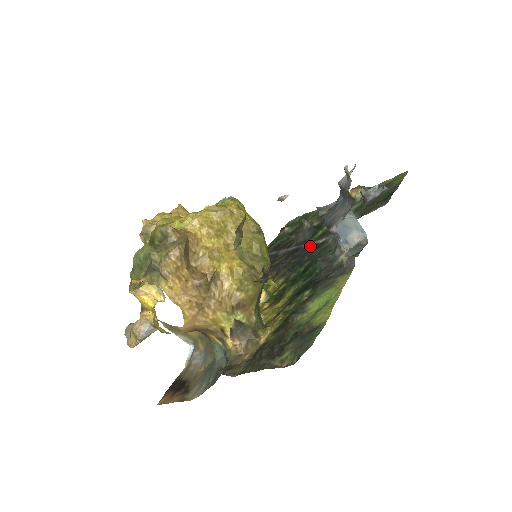
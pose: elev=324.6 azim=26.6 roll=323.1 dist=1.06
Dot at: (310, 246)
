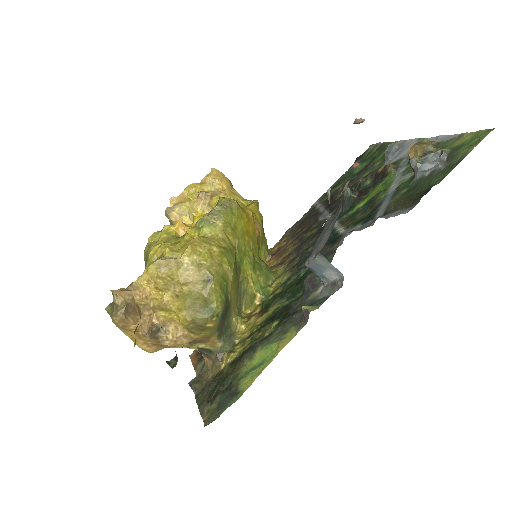
Dot at: (332, 233)
